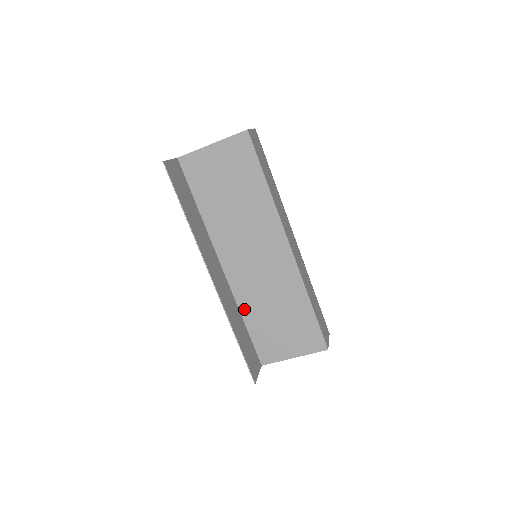
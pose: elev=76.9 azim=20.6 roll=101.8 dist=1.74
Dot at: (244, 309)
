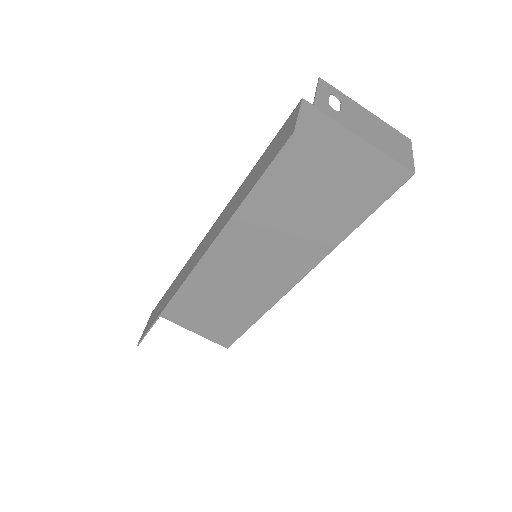
Dot at: occluded
